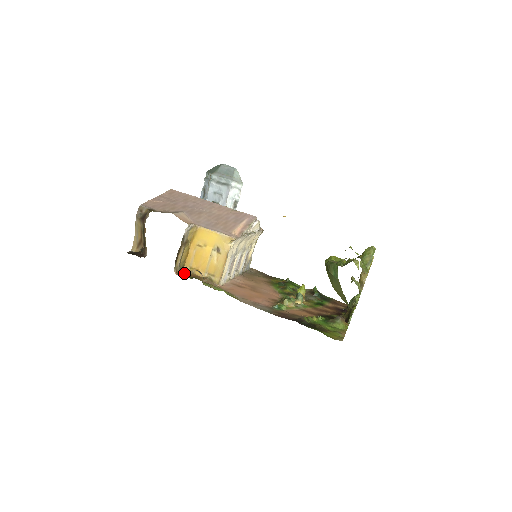
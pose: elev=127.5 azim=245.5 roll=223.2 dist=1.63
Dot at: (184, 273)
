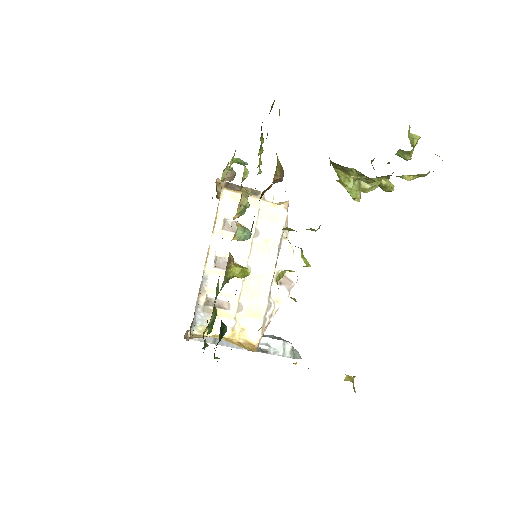
Dot at: occluded
